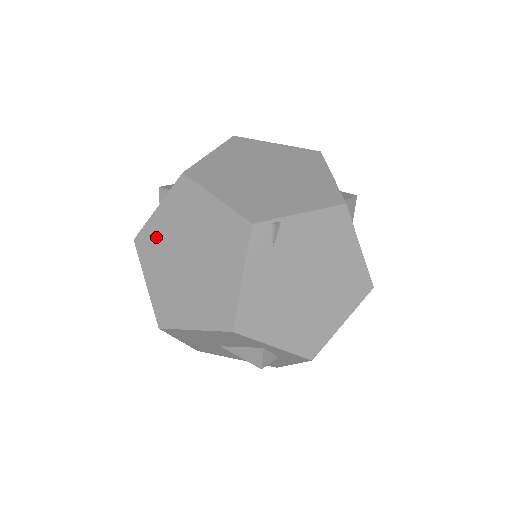
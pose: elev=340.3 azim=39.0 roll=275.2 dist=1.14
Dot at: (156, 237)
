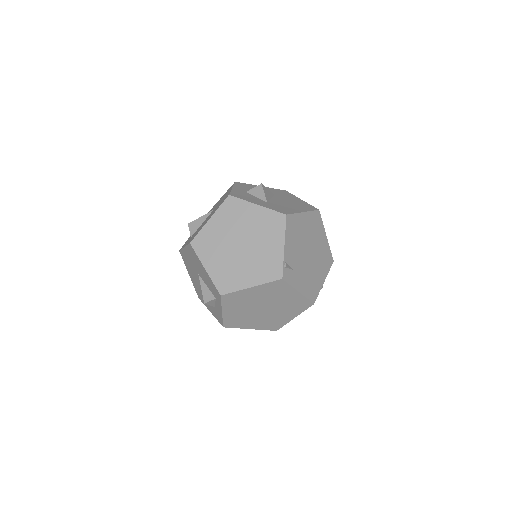
Dot at: (236, 318)
